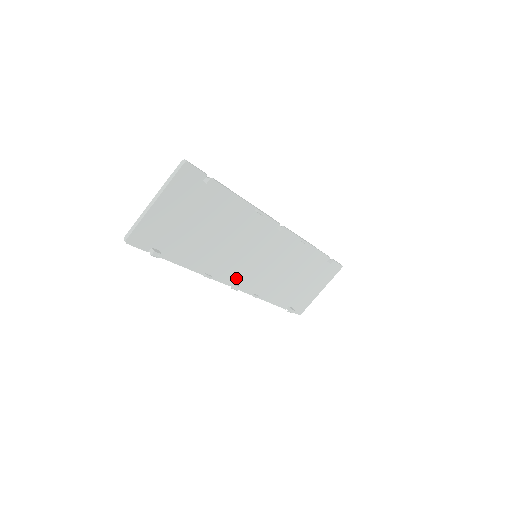
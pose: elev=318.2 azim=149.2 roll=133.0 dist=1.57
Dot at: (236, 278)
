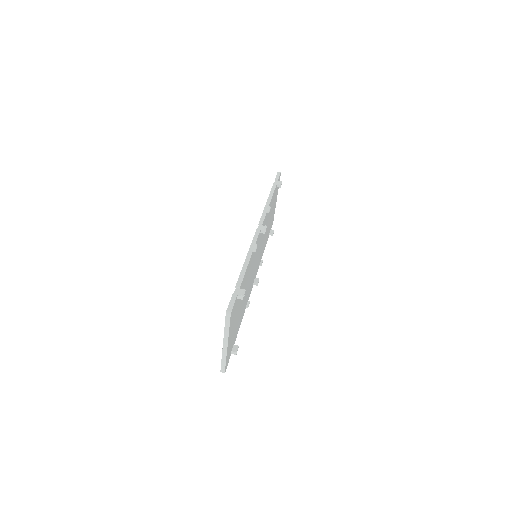
Dot at: (254, 278)
